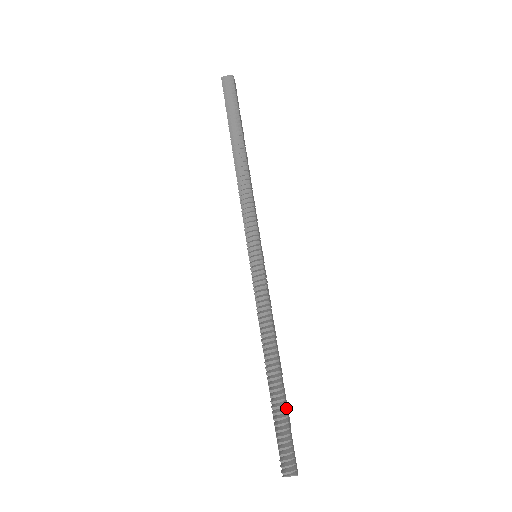
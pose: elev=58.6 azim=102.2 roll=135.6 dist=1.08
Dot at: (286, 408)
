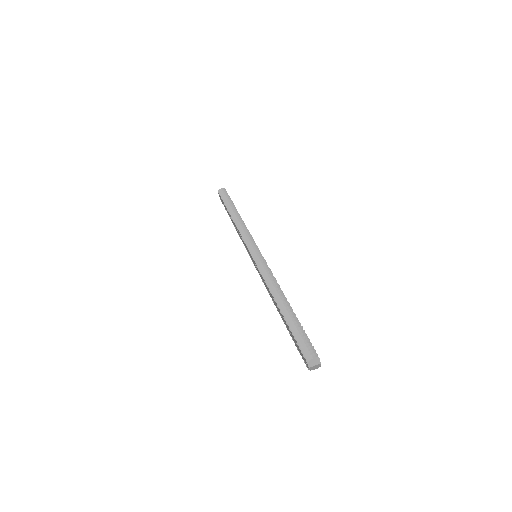
Dot at: (298, 321)
